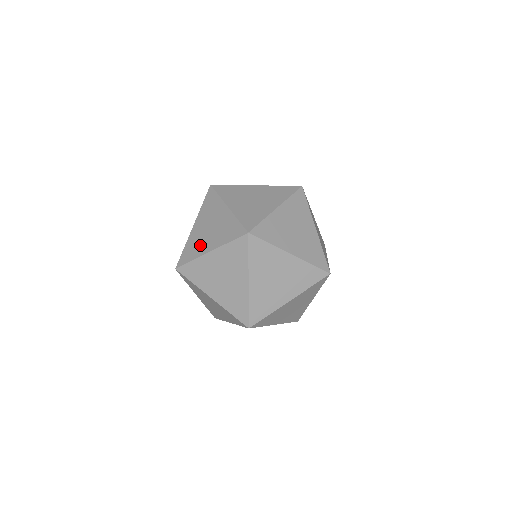
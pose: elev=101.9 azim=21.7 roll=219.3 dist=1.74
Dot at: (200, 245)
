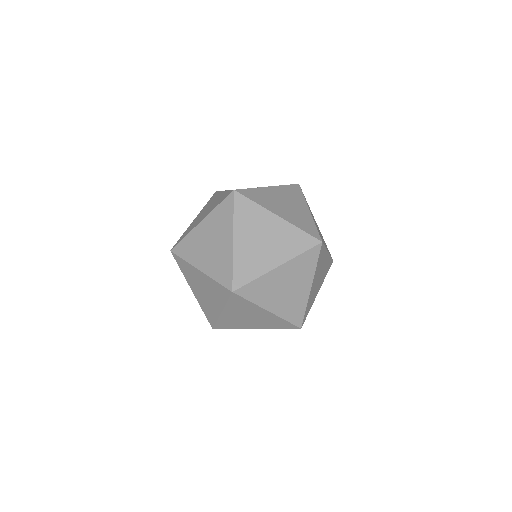
Dot at: (196, 252)
